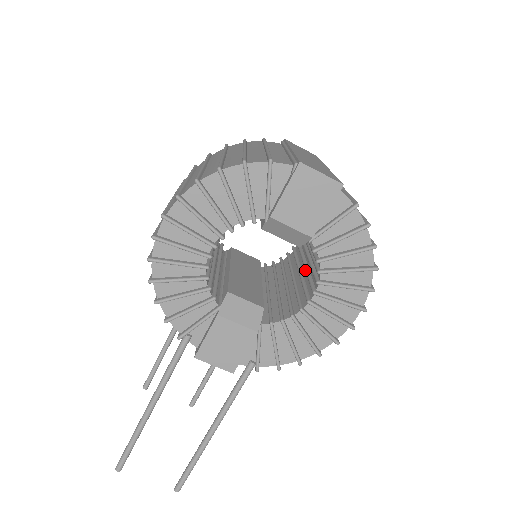
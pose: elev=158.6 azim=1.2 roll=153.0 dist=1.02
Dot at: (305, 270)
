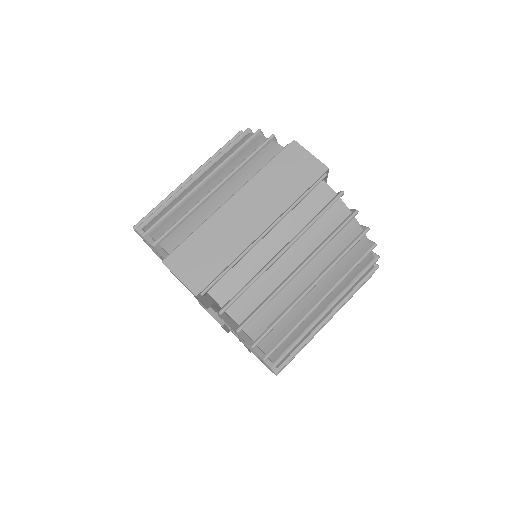
Dot at: occluded
